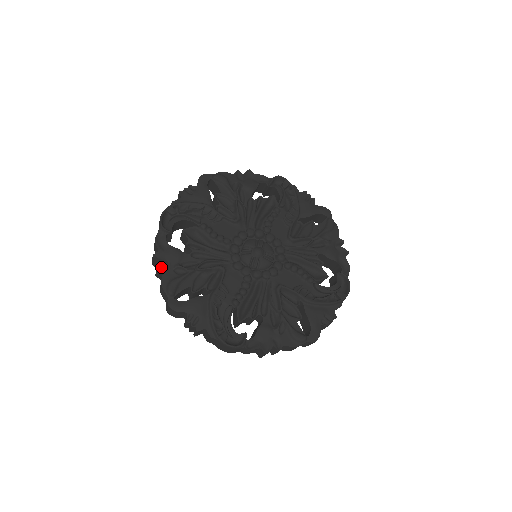
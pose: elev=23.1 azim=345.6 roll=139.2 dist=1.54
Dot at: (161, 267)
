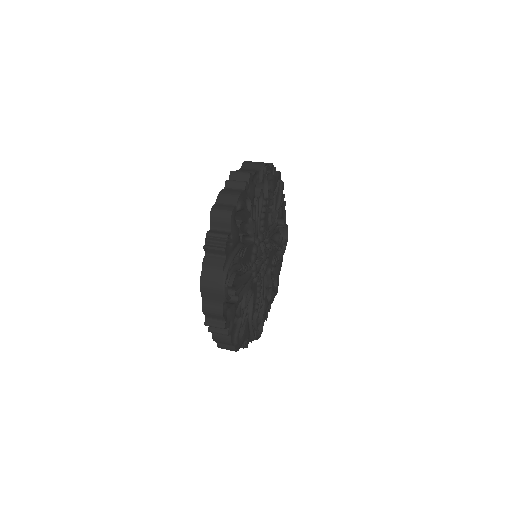
Dot at: (228, 330)
